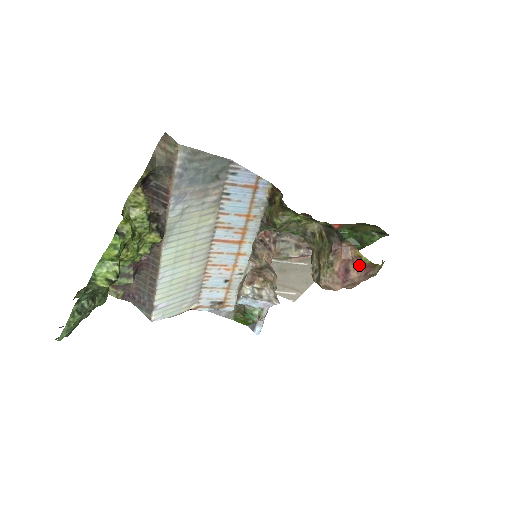
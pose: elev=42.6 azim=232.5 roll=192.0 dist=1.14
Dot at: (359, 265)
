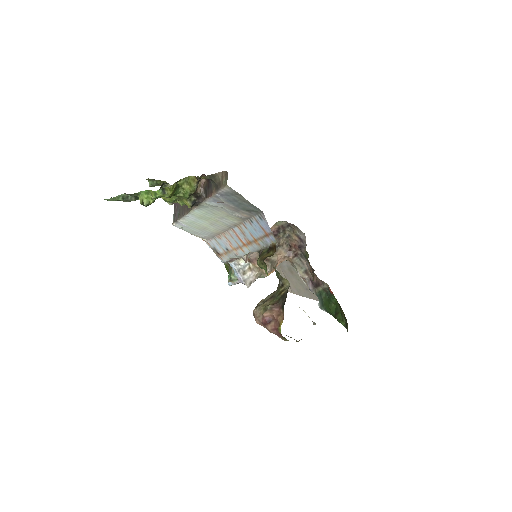
Dot at: (275, 327)
